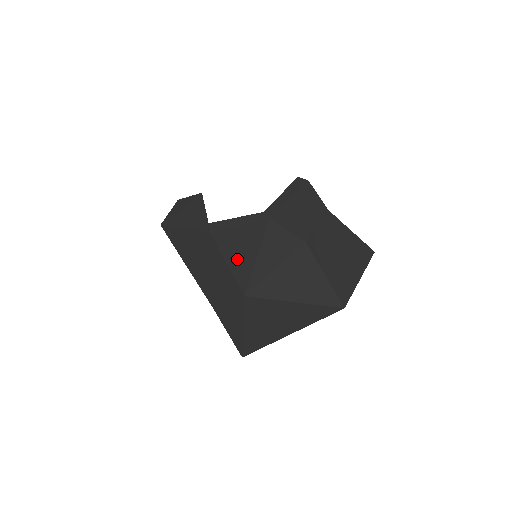
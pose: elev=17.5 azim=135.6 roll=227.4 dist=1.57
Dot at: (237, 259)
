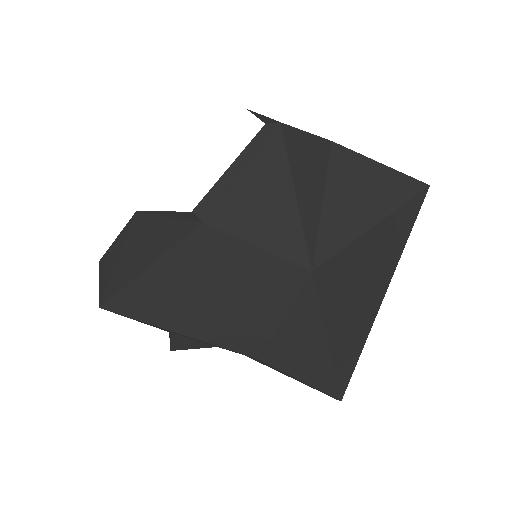
Dot at: (268, 225)
